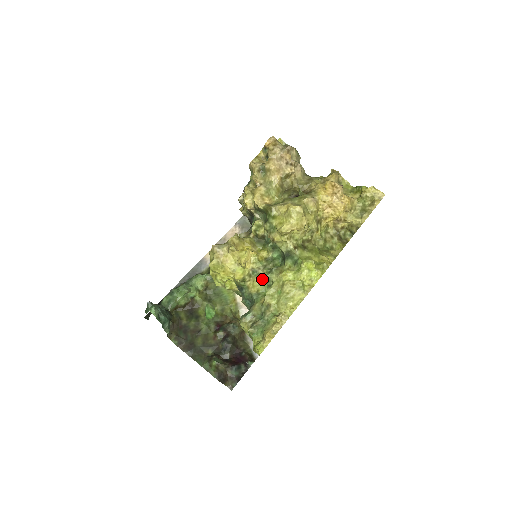
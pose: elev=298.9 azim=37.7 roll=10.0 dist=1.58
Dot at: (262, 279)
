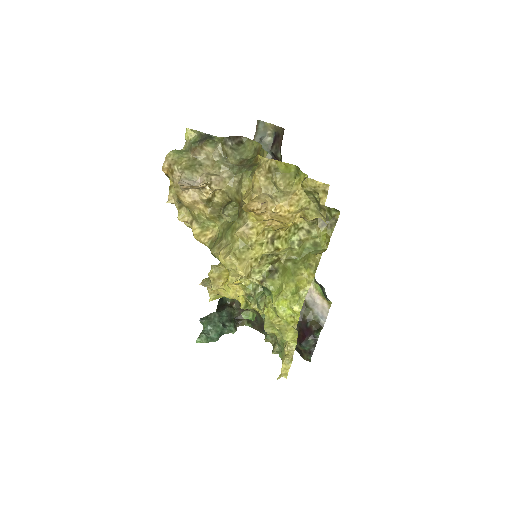
Dot at: occluded
